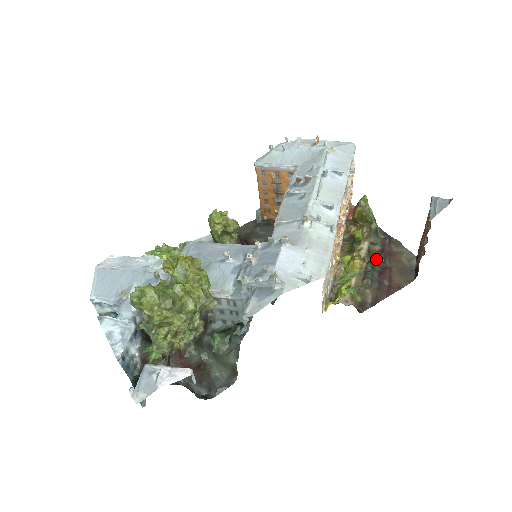
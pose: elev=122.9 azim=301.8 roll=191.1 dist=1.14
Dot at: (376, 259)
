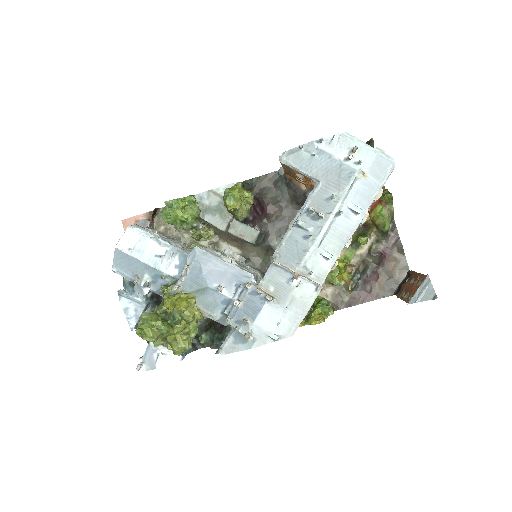
Dot at: (372, 260)
